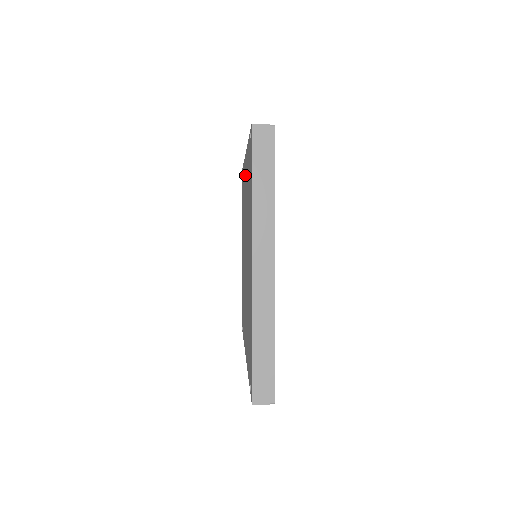
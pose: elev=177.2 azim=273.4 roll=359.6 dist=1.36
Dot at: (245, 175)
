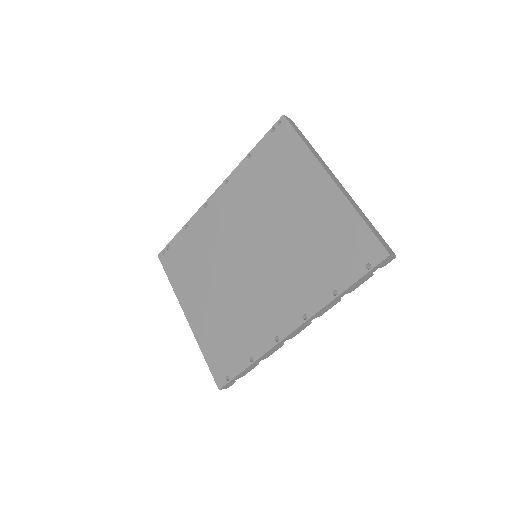
Dot at: (222, 202)
